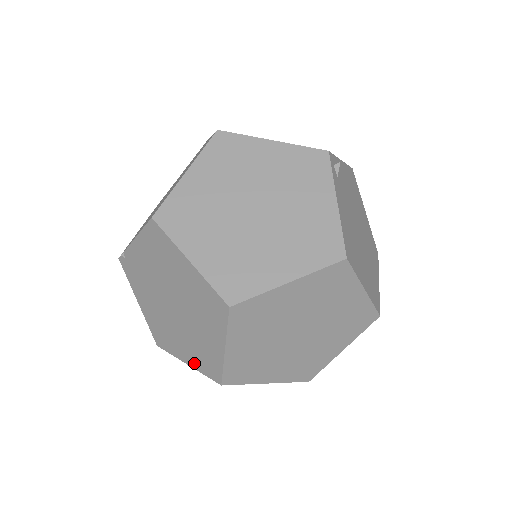
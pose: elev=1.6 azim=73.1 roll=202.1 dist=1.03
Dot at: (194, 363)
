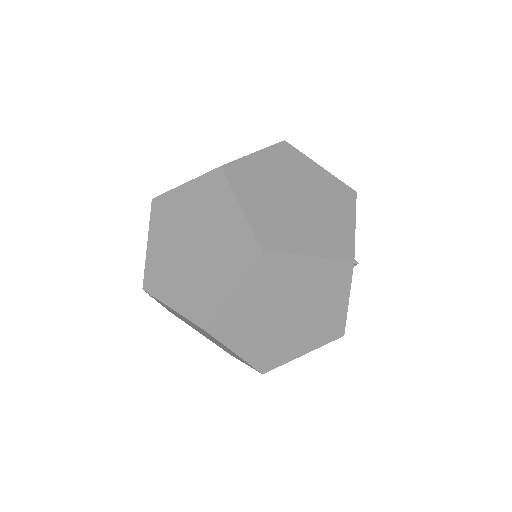
Dot at: occluded
